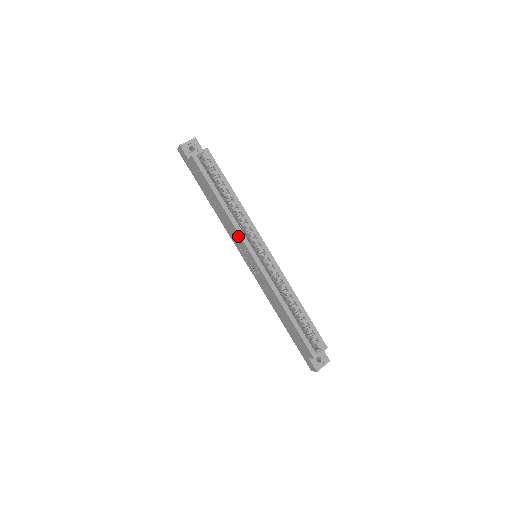
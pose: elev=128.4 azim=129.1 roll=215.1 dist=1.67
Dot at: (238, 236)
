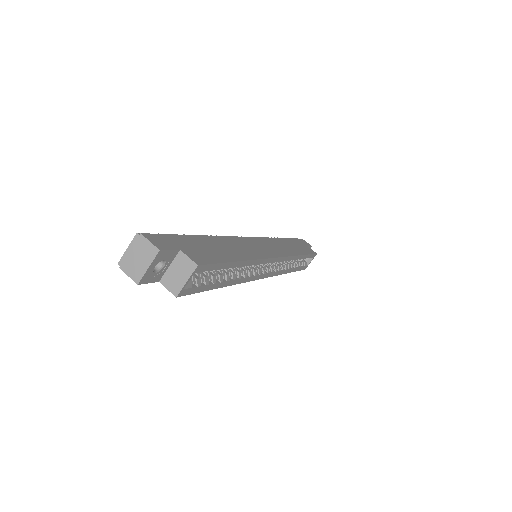
Dot at: occluded
